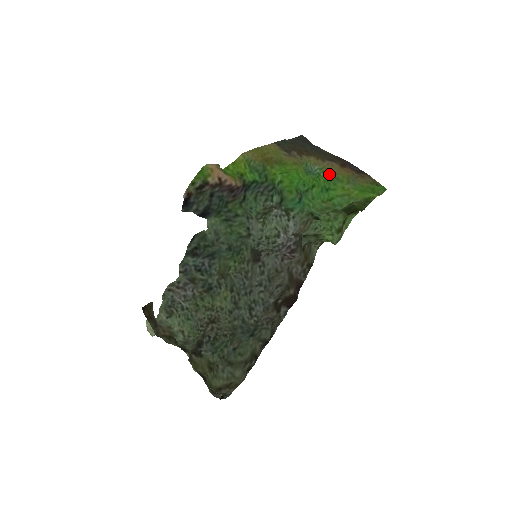
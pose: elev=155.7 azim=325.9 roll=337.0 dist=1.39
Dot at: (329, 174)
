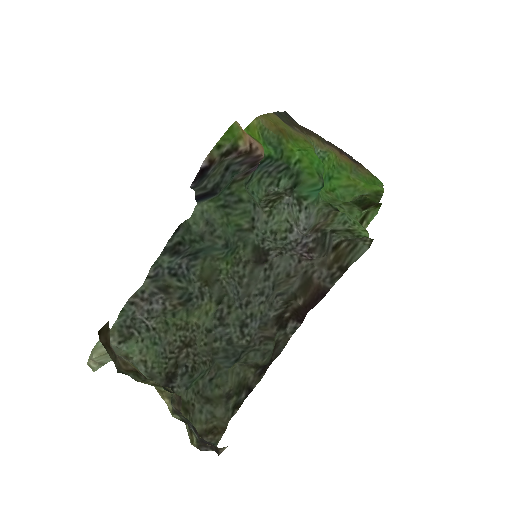
Dot at: (333, 159)
